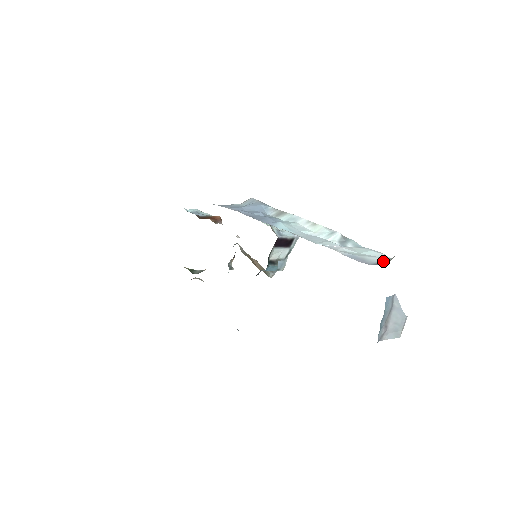
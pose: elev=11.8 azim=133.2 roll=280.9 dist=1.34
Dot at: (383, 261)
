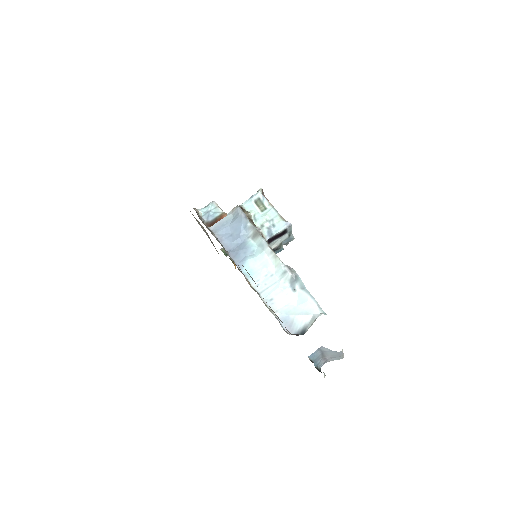
Dot at: (307, 324)
